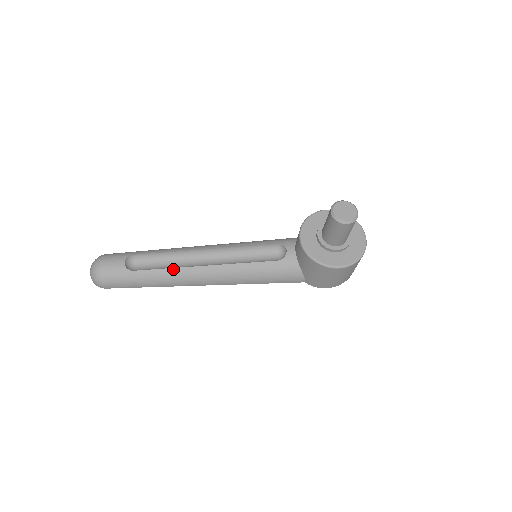
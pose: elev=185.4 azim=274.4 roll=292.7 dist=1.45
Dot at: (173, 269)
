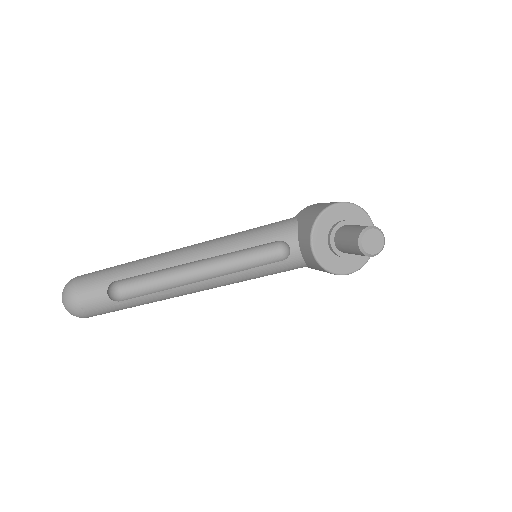
Dot at: (168, 290)
